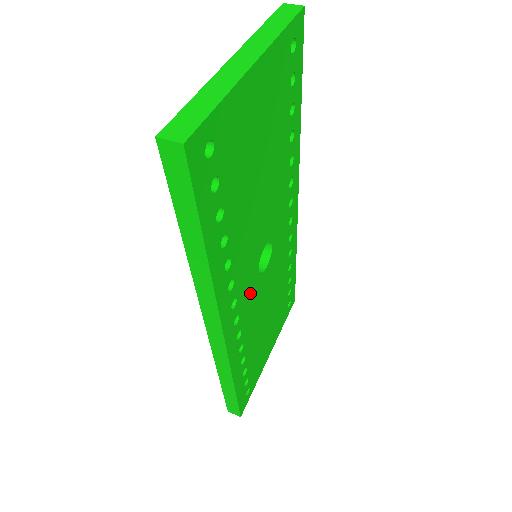
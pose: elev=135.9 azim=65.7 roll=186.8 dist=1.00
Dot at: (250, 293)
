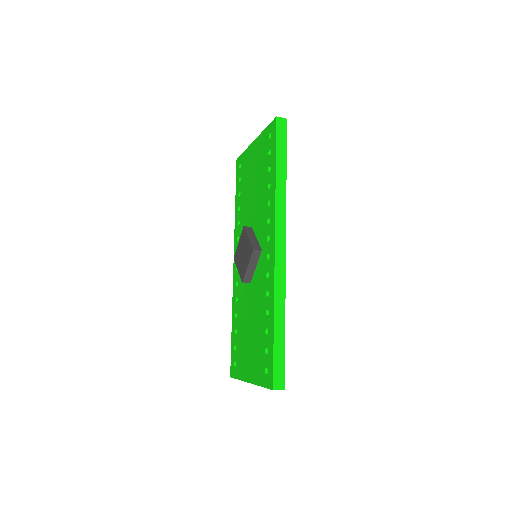
Dot at: occluded
